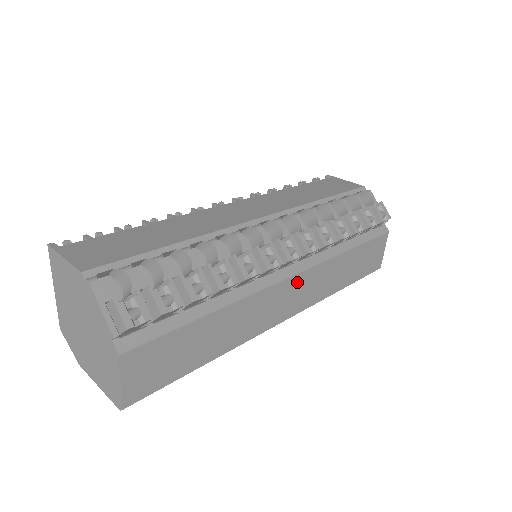
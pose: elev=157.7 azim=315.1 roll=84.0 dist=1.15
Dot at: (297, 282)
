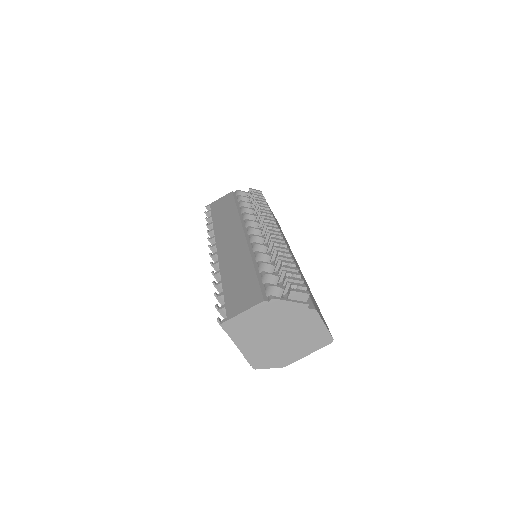
Dot at: occluded
